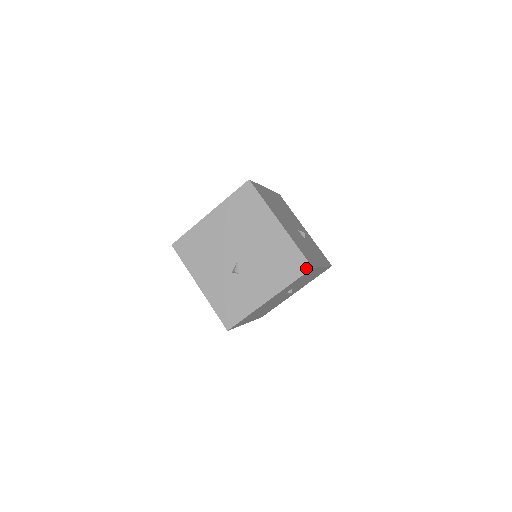
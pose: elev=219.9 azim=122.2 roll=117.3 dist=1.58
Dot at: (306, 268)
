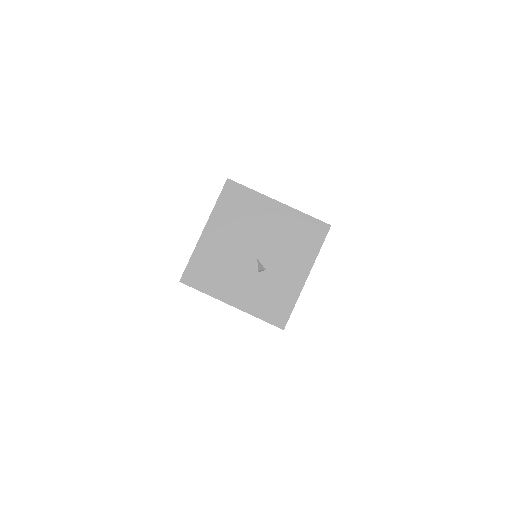
Dot at: (326, 229)
